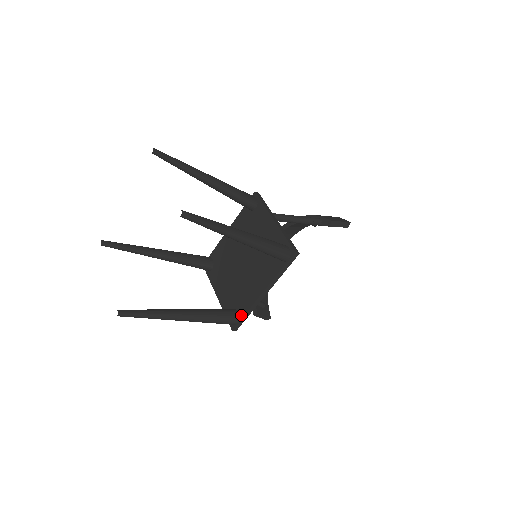
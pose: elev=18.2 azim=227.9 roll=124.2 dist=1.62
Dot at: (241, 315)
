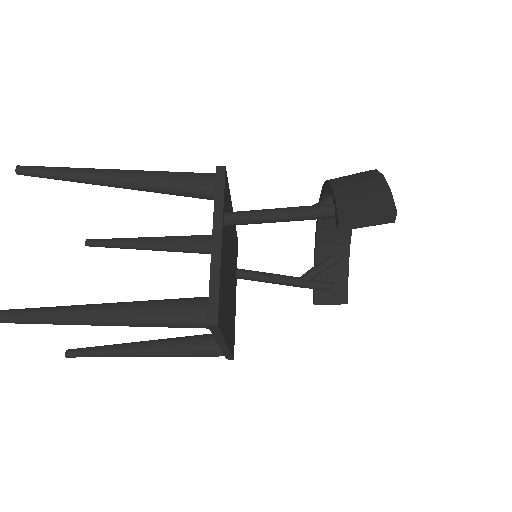
Dot at: occluded
